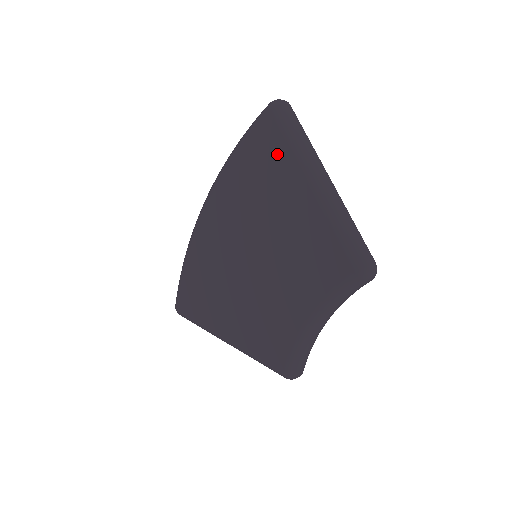
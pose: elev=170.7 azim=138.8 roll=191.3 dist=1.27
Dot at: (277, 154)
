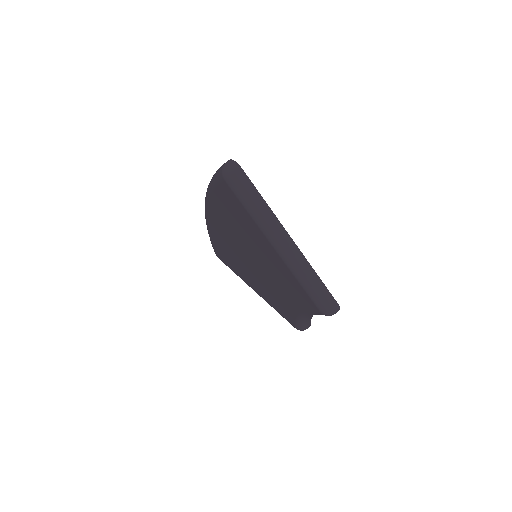
Dot at: (242, 213)
